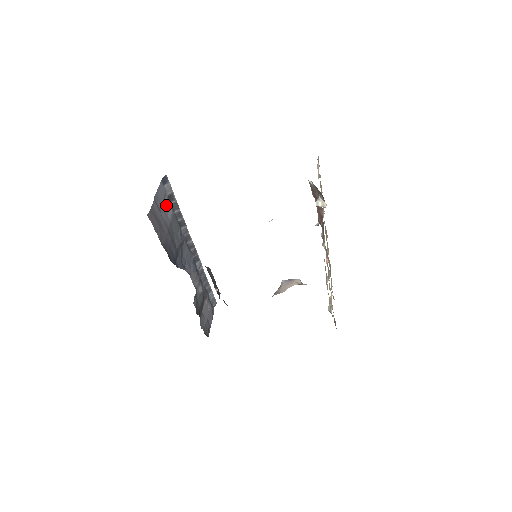
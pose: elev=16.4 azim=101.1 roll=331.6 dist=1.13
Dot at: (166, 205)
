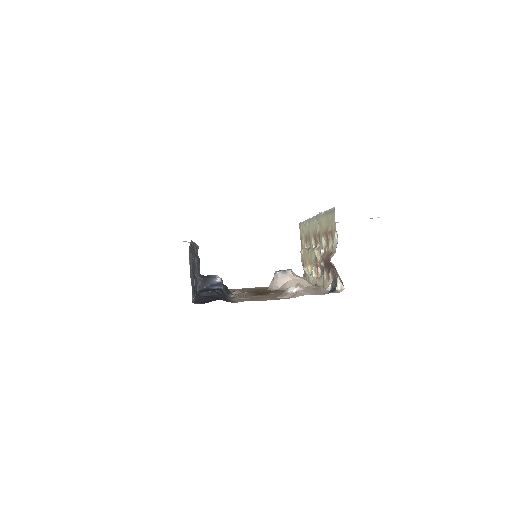
Dot at: occluded
